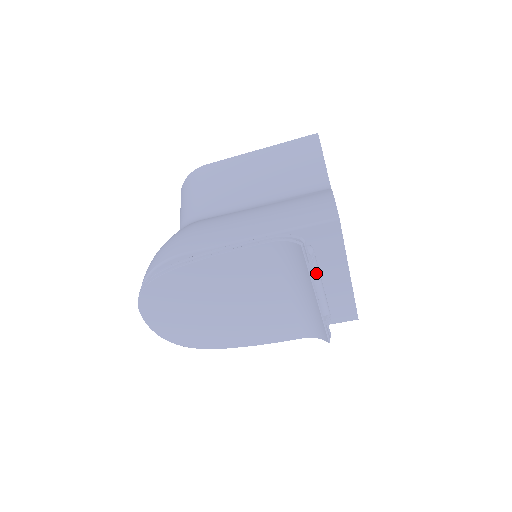
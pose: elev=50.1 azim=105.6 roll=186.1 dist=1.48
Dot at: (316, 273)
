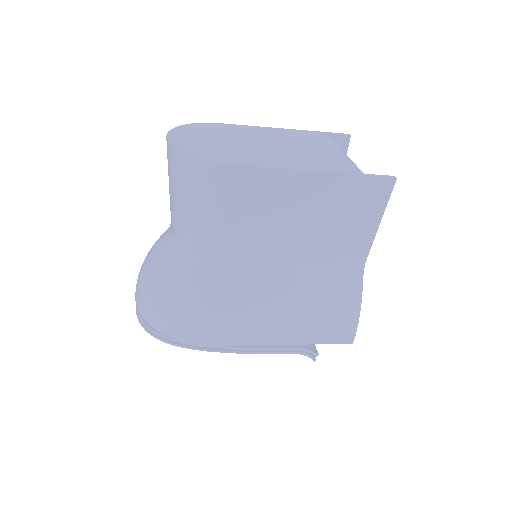
Dot at: occluded
